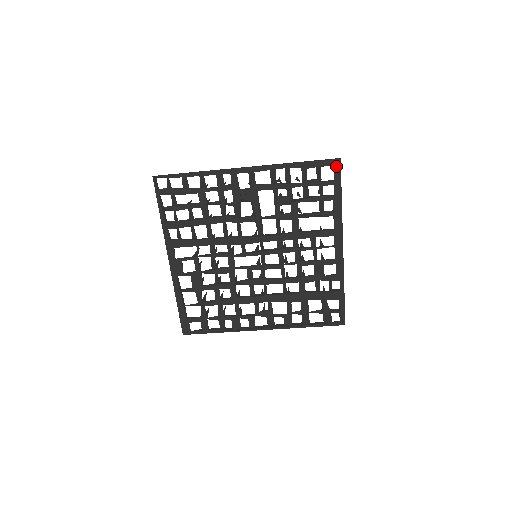
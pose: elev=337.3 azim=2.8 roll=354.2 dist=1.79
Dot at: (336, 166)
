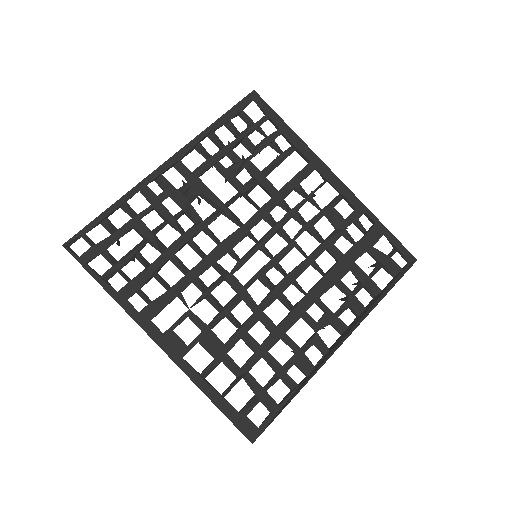
Dot at: (256, 99)
